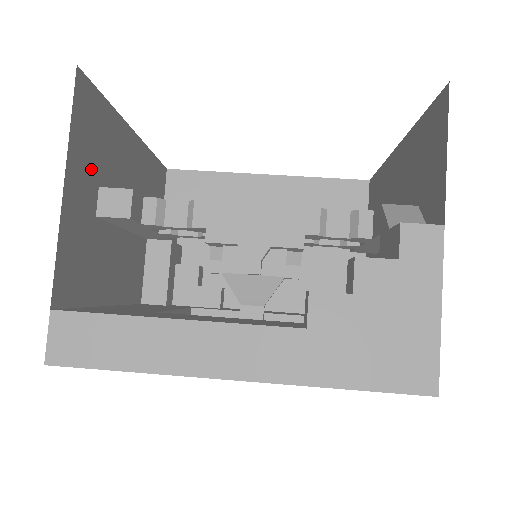
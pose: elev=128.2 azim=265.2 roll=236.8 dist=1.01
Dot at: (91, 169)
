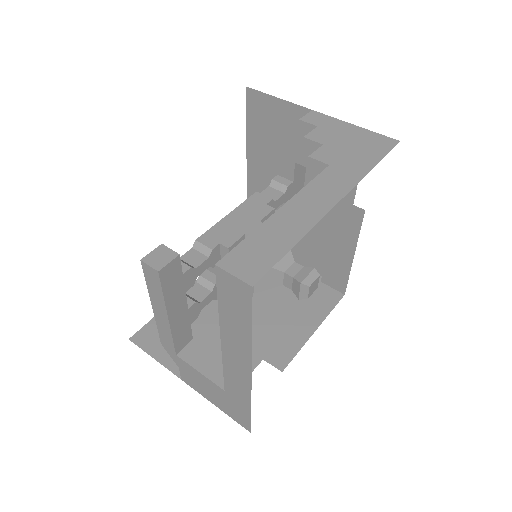
Dot at: occluded
